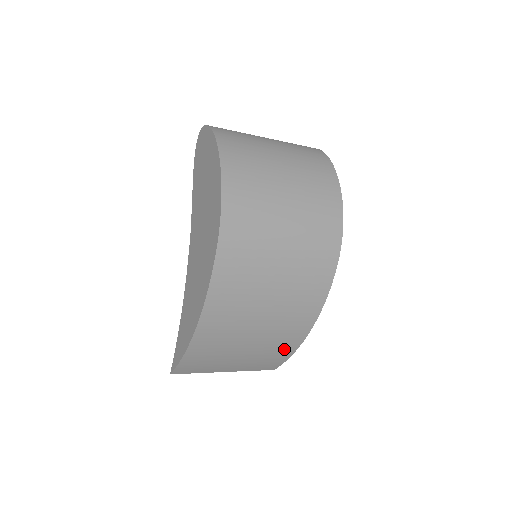
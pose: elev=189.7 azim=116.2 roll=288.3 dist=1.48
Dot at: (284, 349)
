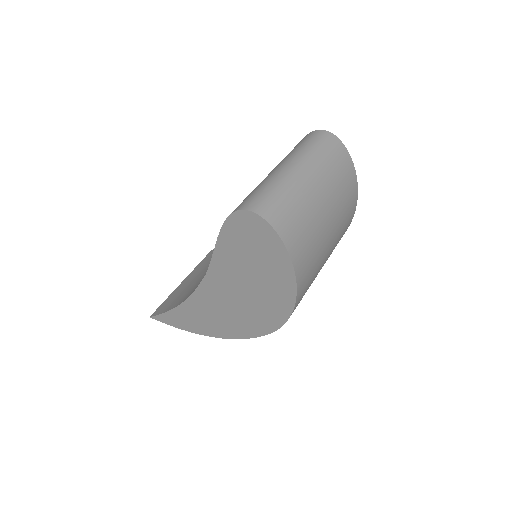
Dot at: occluded
